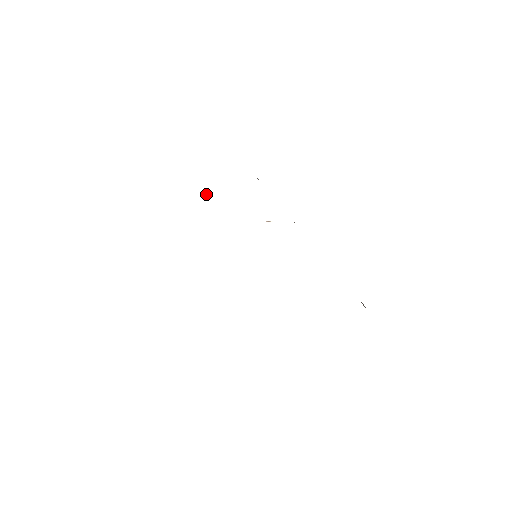
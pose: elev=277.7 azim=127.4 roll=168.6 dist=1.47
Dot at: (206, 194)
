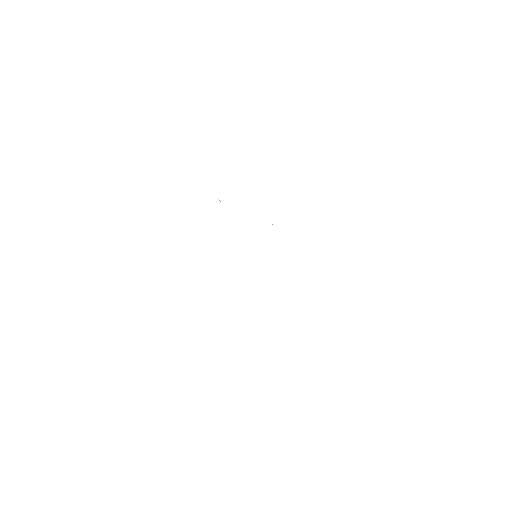
Dot at: occluded
